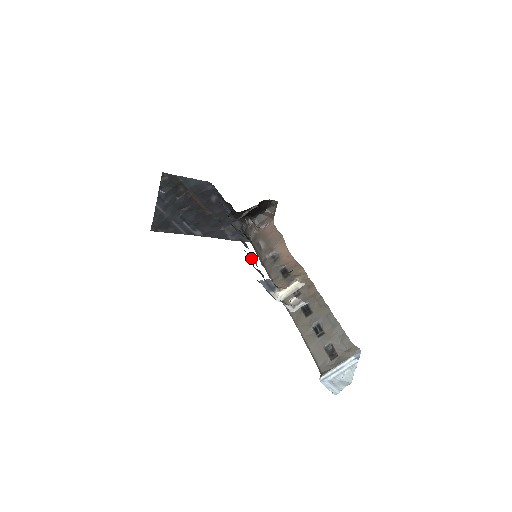
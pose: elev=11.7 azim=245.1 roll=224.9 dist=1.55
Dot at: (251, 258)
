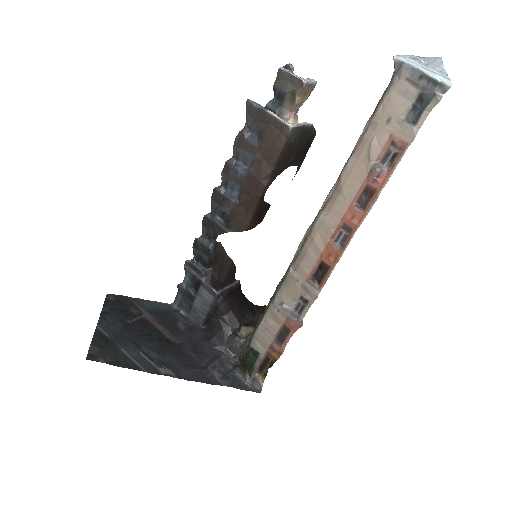
Dot at: (240, 175)
